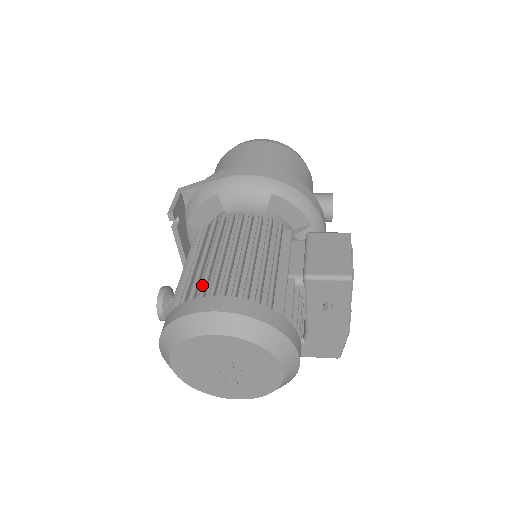
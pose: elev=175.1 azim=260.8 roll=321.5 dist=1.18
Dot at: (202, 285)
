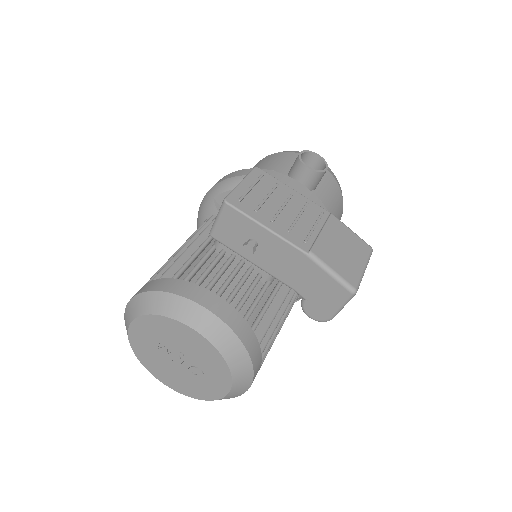
Dot at: occluded
